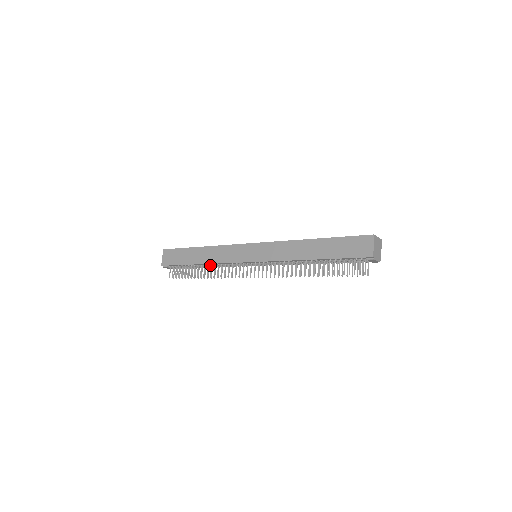
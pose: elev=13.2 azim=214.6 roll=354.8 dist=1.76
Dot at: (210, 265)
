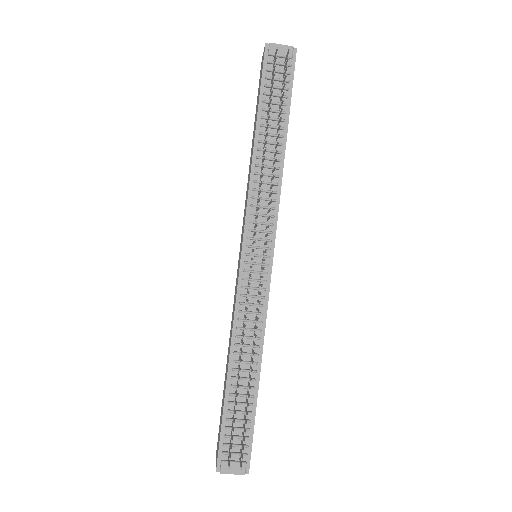
Dot at: (240, 353)
